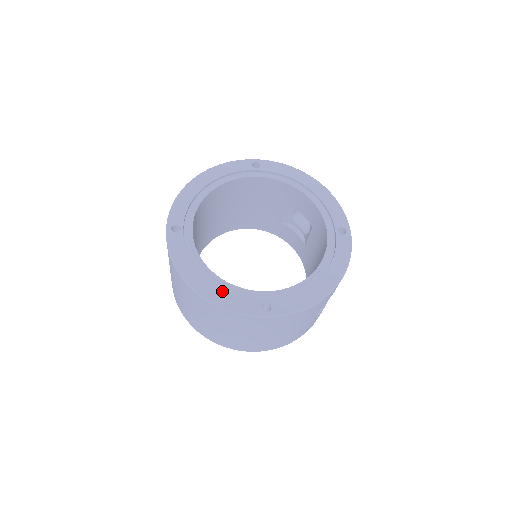
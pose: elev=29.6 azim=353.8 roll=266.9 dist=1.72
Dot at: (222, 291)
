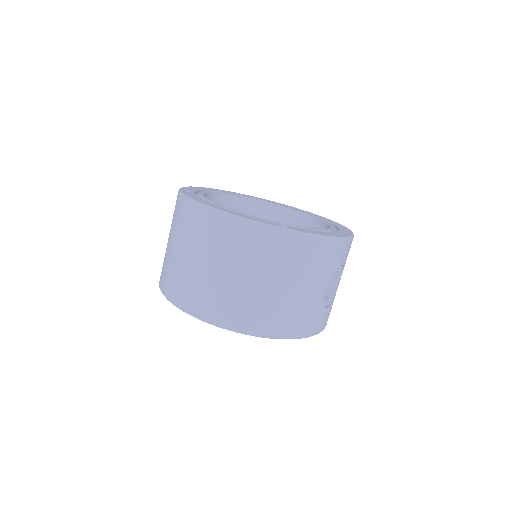
Dot at: occluded
